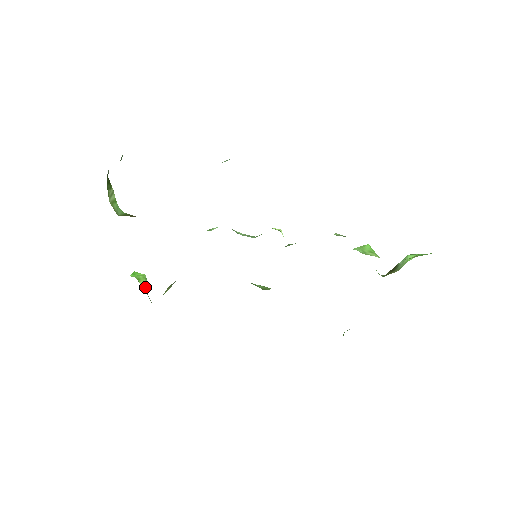
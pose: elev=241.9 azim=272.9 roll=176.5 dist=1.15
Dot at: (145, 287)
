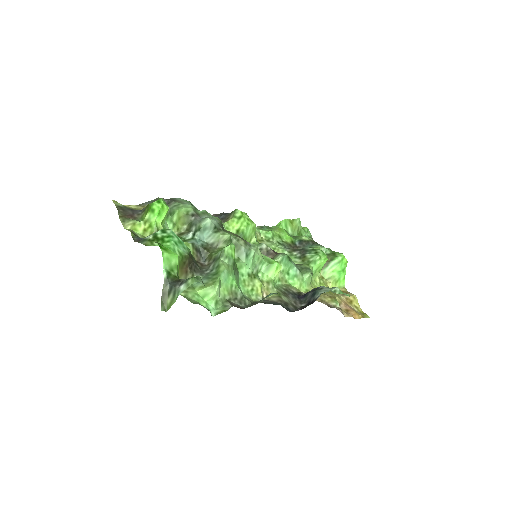
Dot at: occluded
